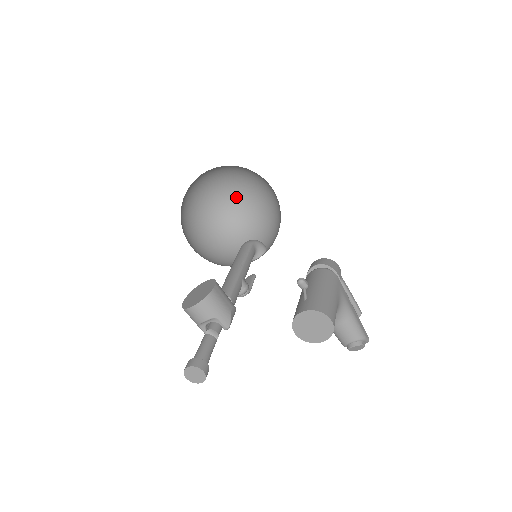
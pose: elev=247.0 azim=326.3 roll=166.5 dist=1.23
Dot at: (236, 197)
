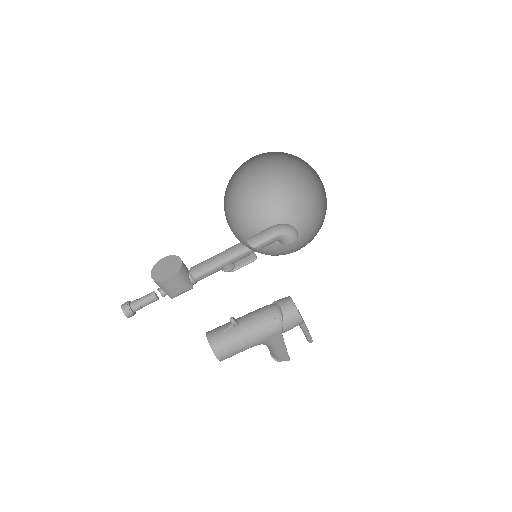
Dot at: (317, 175)
